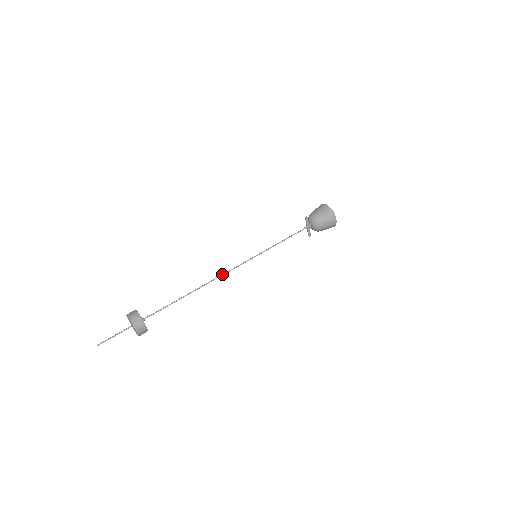
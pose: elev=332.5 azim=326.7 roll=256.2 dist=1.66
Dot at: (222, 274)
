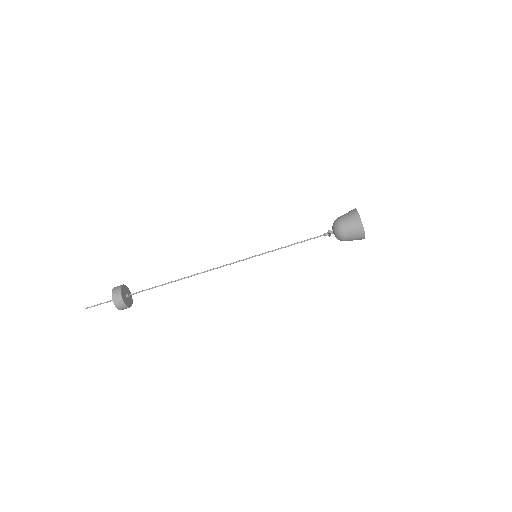
Dot at: occluded
